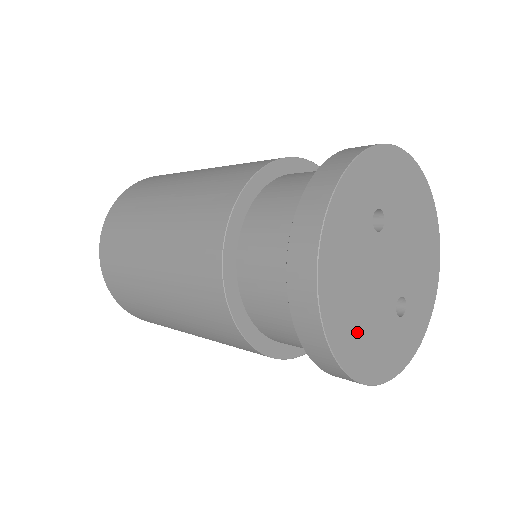
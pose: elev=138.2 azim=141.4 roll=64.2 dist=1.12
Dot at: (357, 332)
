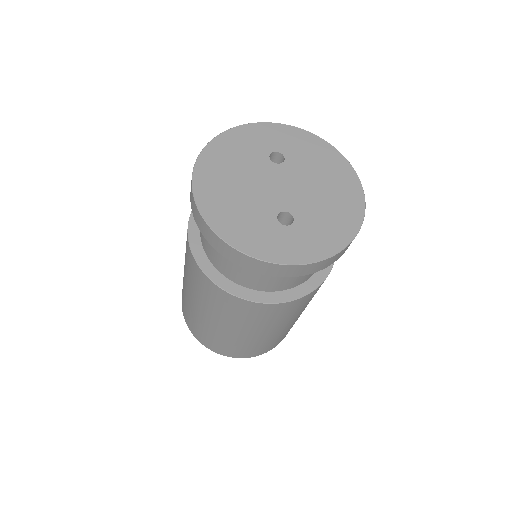
Dot at: (224, 198)
